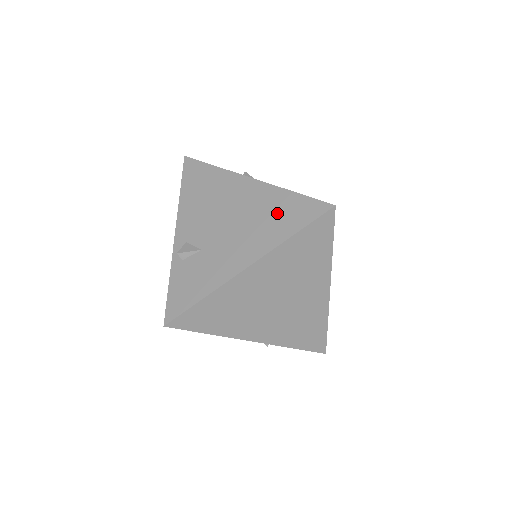
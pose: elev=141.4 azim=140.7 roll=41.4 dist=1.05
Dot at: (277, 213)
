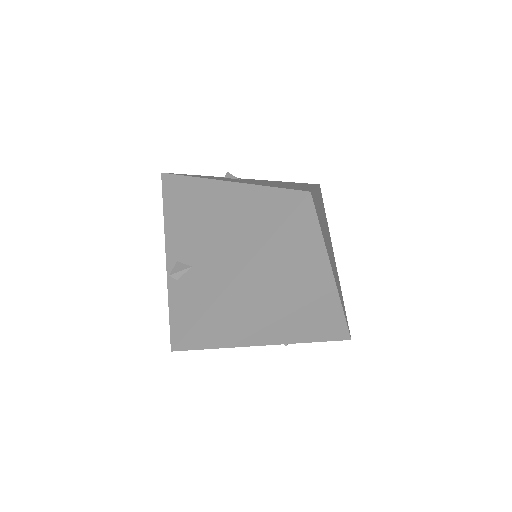
Dot at: (255, 213)
